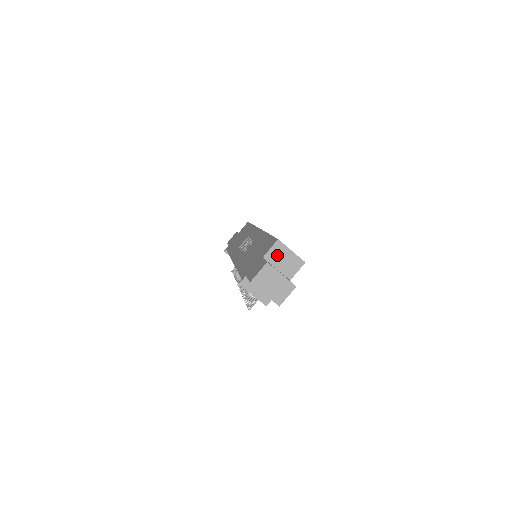
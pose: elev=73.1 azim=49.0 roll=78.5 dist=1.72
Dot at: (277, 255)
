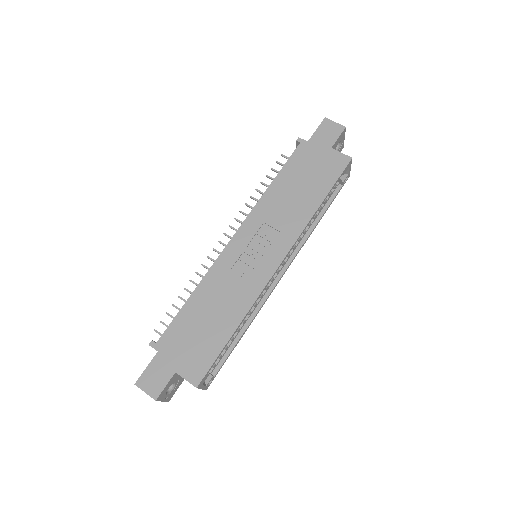
Dot at: occluded
